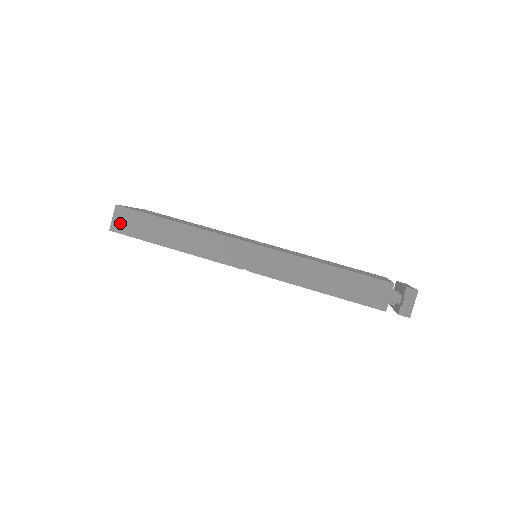
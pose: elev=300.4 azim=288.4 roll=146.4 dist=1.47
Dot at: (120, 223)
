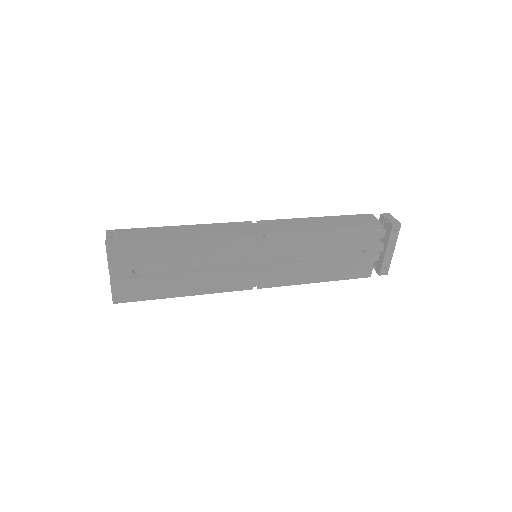
Dot at: (116, 238)
